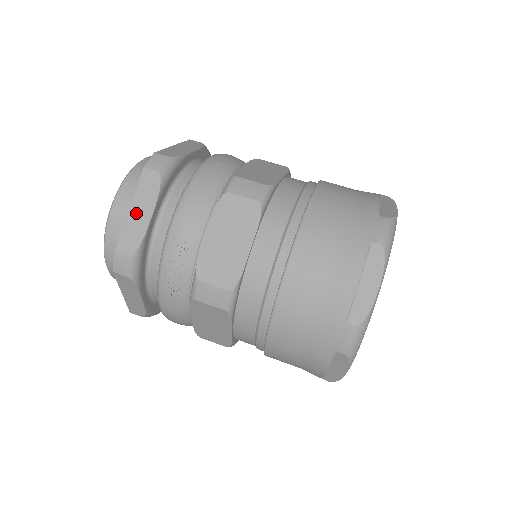
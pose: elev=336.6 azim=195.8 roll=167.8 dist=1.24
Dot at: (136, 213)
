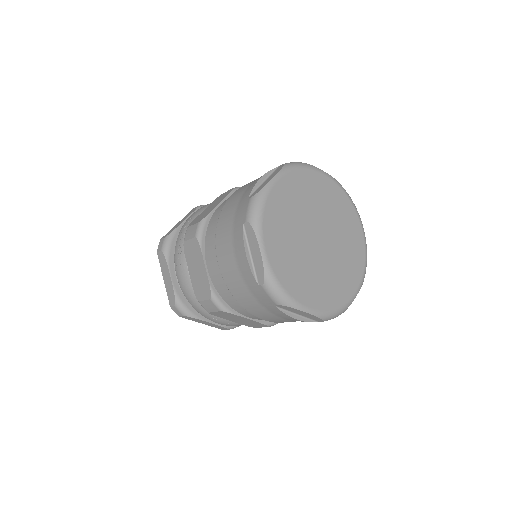
Dot at: occluded
